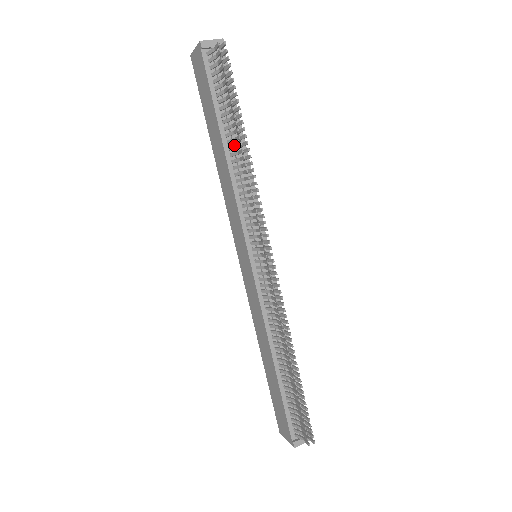
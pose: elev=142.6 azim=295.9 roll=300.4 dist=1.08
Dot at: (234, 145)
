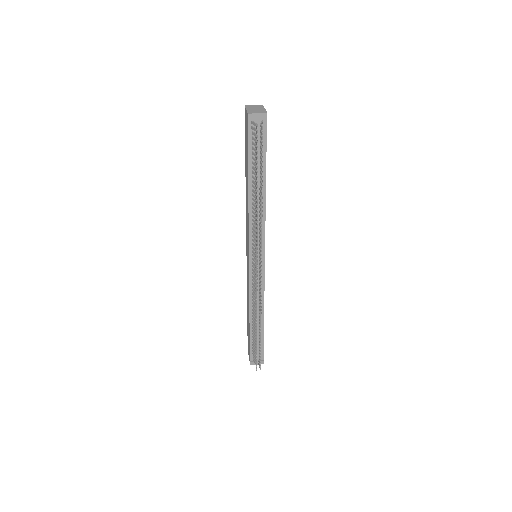
Dot at: (255, 192)
